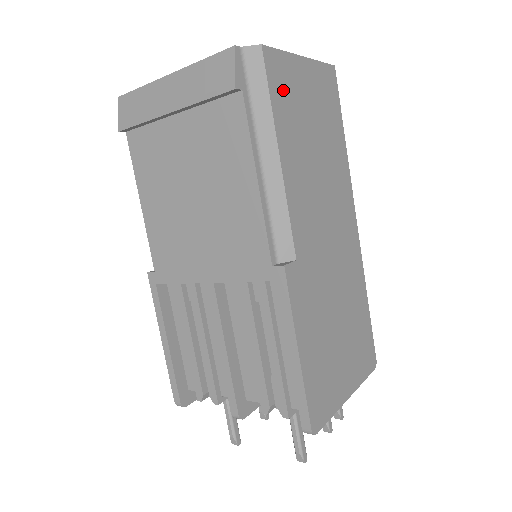
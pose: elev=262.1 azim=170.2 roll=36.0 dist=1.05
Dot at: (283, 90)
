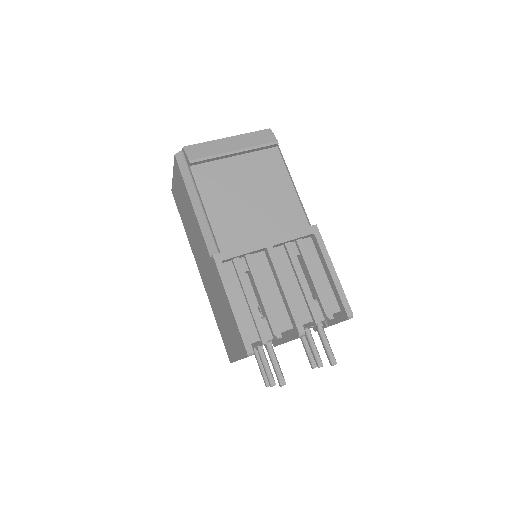
Dot at: occluded
